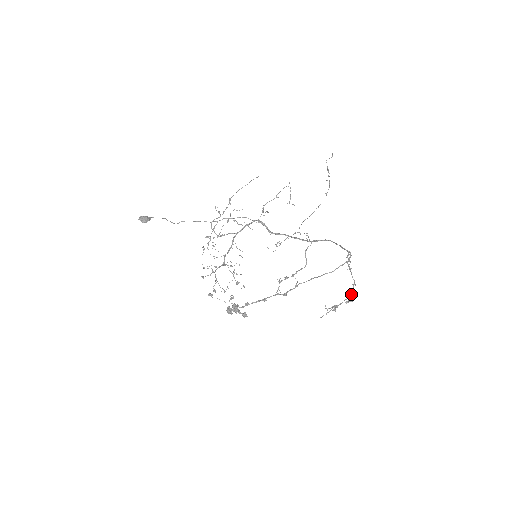
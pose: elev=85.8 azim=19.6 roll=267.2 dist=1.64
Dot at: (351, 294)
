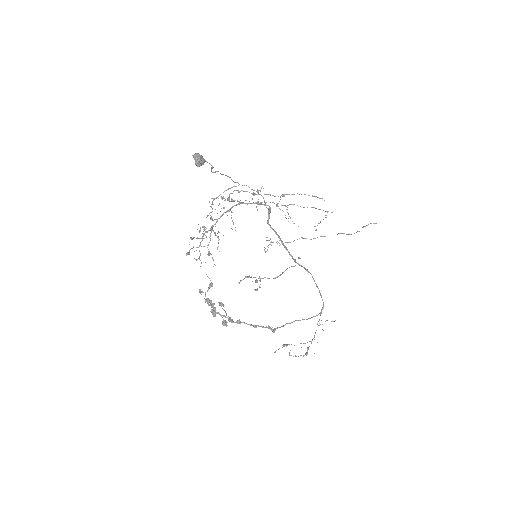
Dot at: occluded
